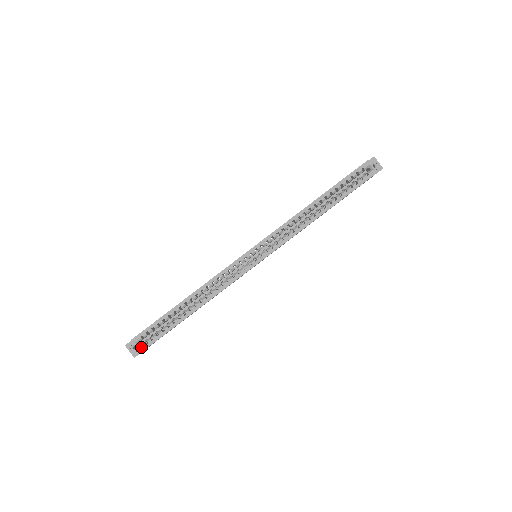
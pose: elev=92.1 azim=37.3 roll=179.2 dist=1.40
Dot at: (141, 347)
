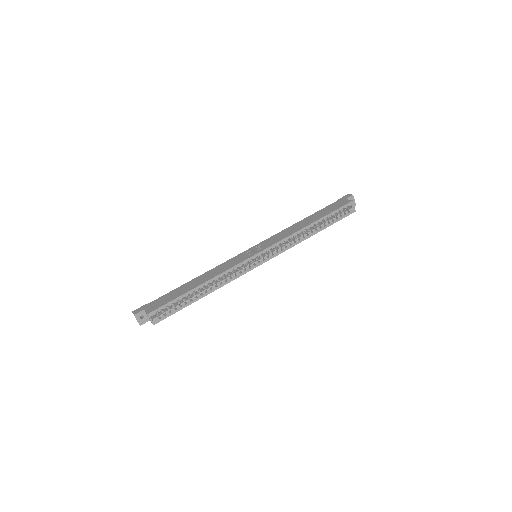
Dot at: (154, 321)
